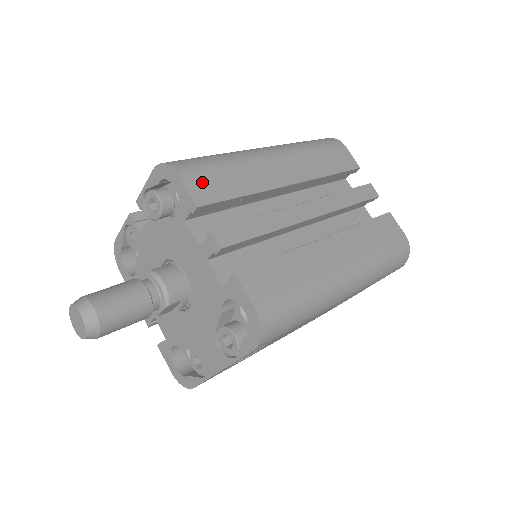
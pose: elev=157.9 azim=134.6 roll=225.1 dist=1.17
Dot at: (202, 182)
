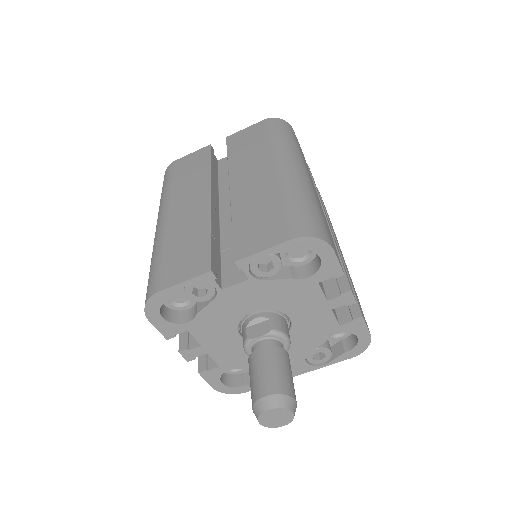
Dot at: (333, 245)
